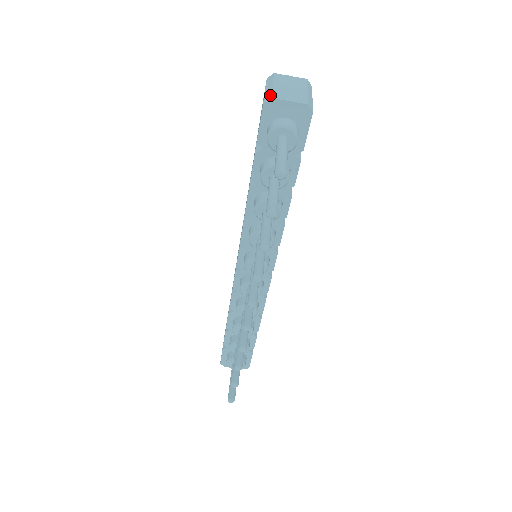
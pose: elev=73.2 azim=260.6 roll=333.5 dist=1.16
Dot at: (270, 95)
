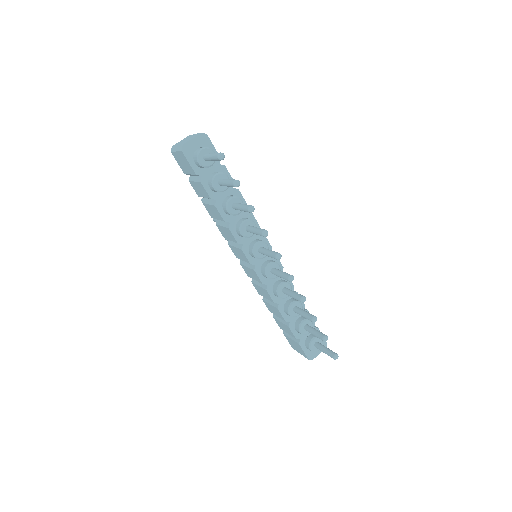
Dot at: (181, 146)
